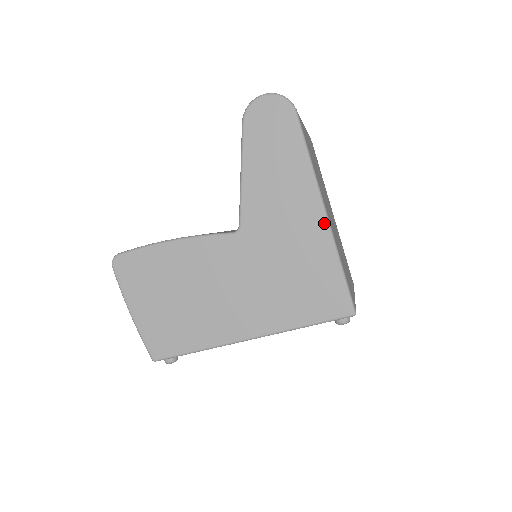
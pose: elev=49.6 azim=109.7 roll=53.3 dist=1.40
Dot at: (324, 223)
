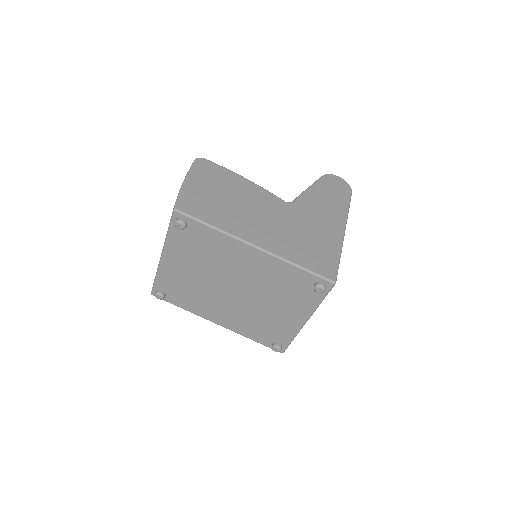
Dot at: (342, 234)
